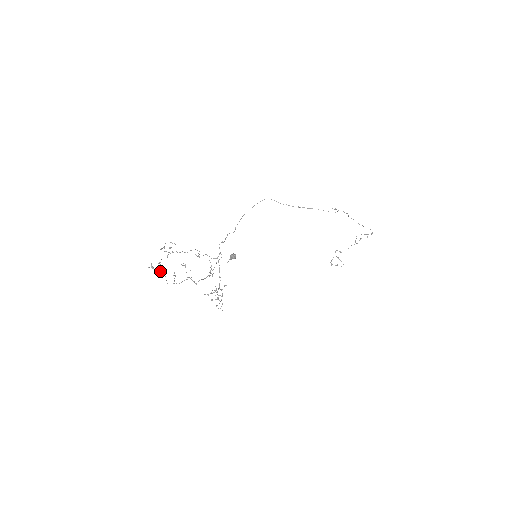
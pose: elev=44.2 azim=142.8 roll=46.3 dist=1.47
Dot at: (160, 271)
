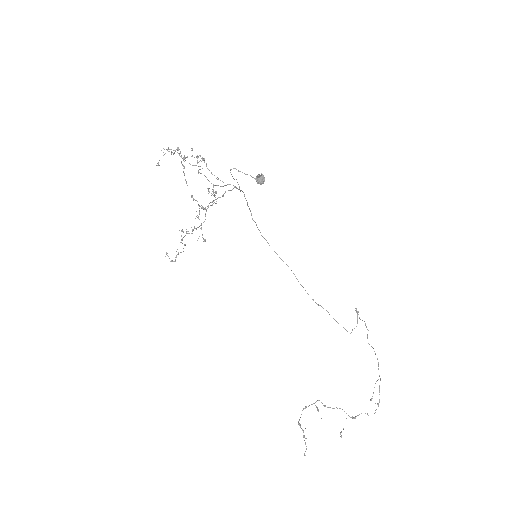
Dot at: occluded
